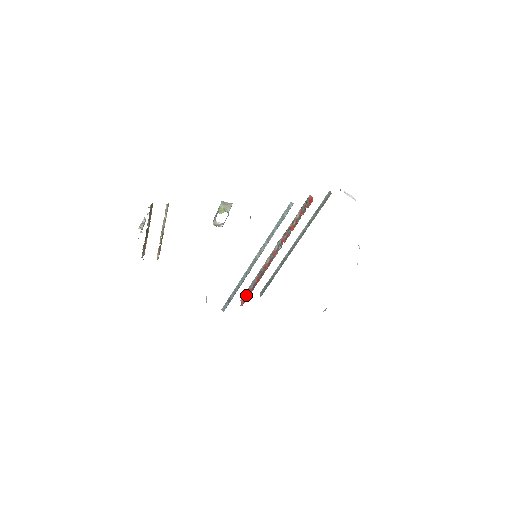
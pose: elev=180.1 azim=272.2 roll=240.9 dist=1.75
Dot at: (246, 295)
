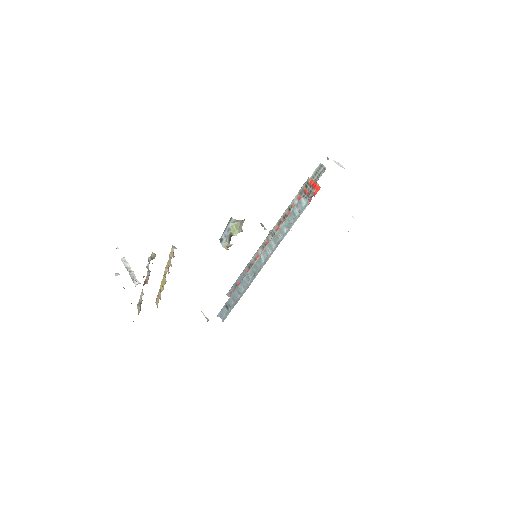
Dot at: occluded
